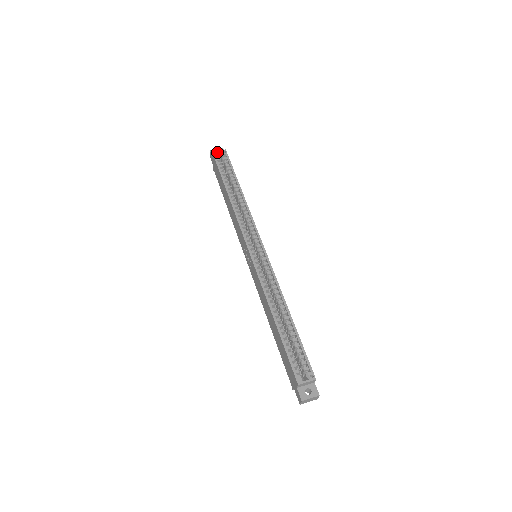
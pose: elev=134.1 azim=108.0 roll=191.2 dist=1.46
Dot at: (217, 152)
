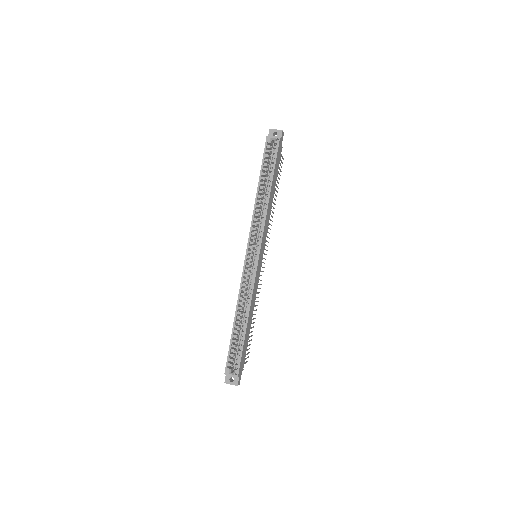
Dot at: (271, 138)
